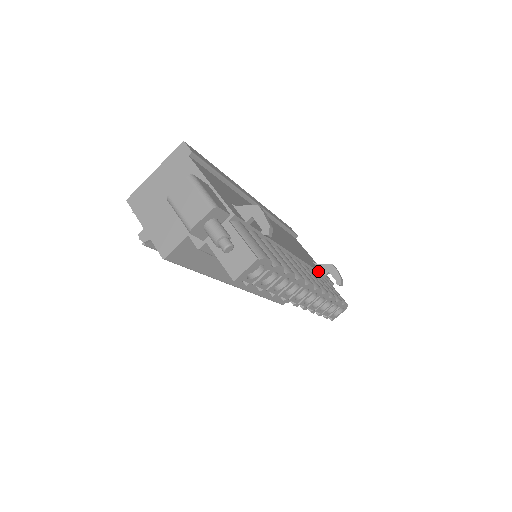
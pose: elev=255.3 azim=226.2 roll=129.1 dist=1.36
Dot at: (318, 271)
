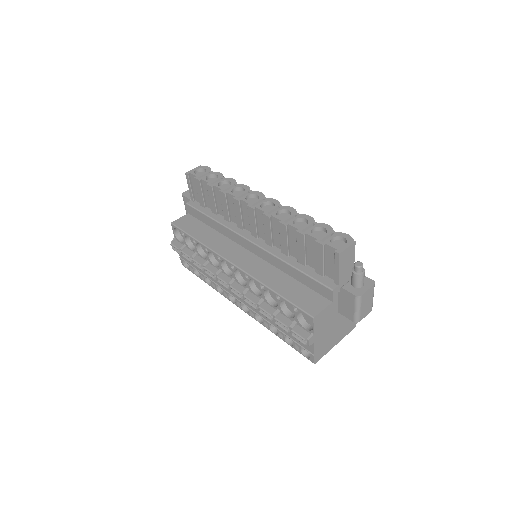
Dot at: occluded
